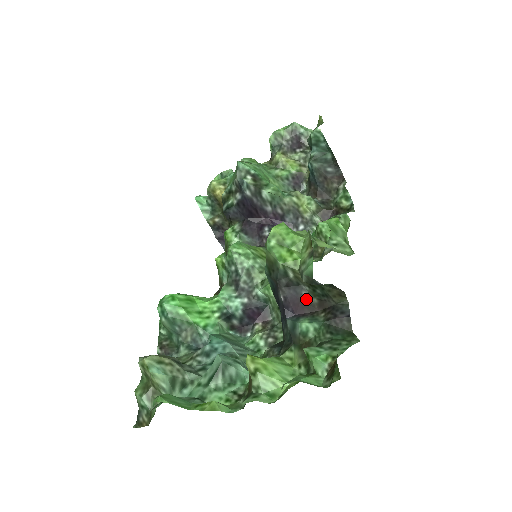
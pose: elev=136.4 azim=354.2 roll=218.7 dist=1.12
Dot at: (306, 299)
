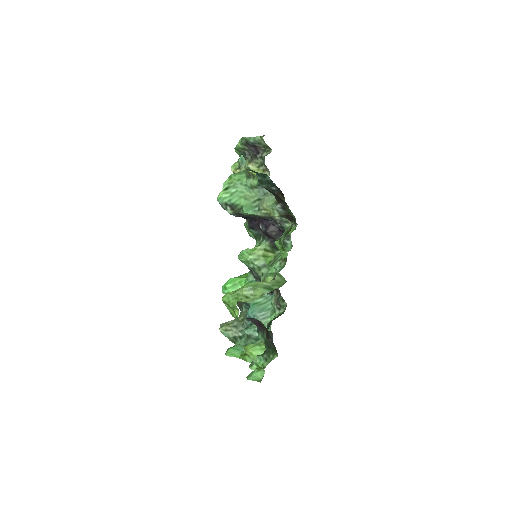
Dot at: (259, 322)
